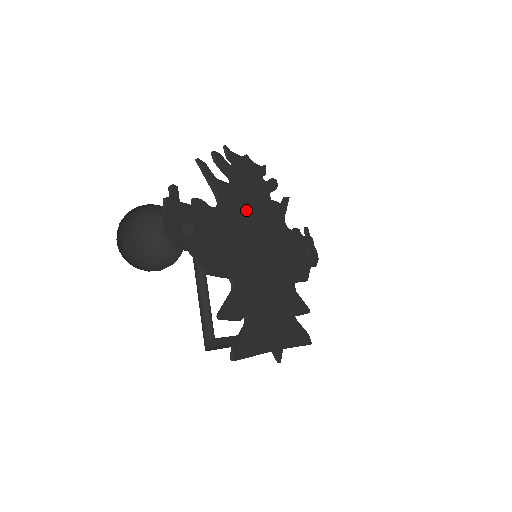
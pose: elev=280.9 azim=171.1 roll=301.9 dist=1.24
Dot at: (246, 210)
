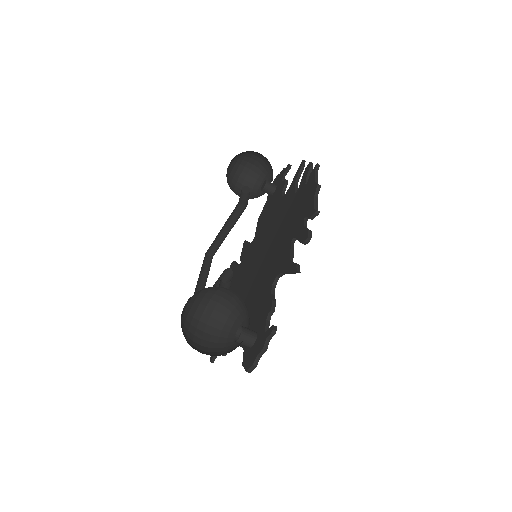
Dot at: occluded
